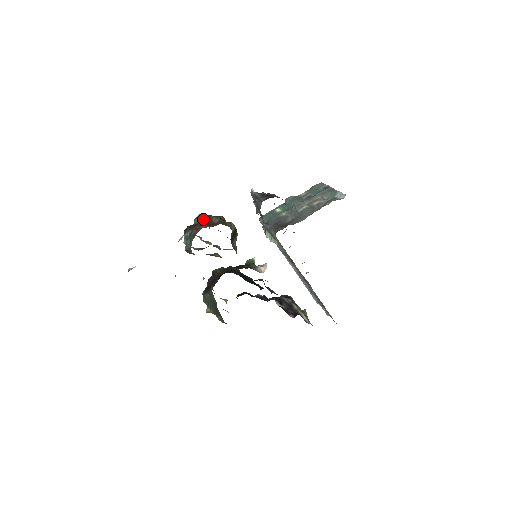
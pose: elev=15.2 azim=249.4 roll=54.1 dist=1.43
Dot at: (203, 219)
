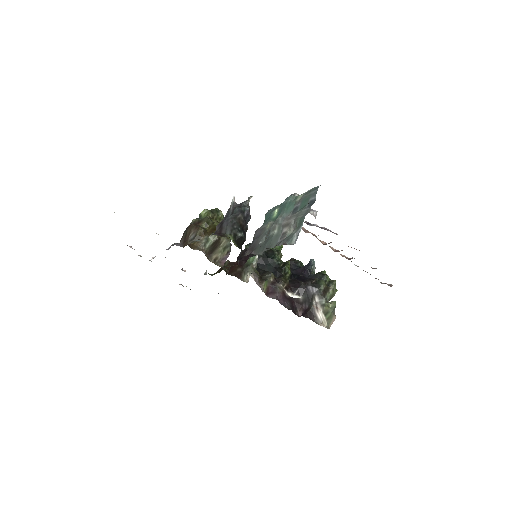
Dot at: (186, 230)
